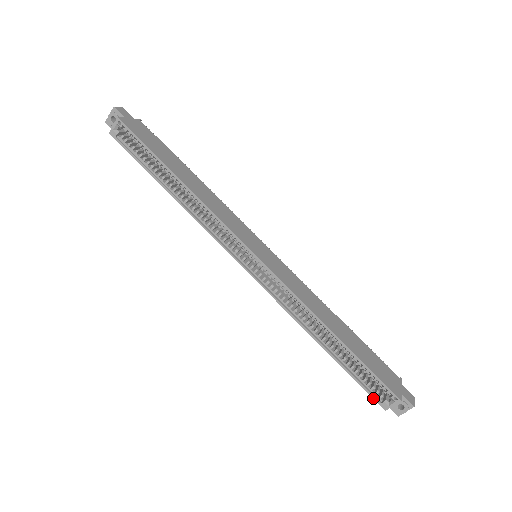
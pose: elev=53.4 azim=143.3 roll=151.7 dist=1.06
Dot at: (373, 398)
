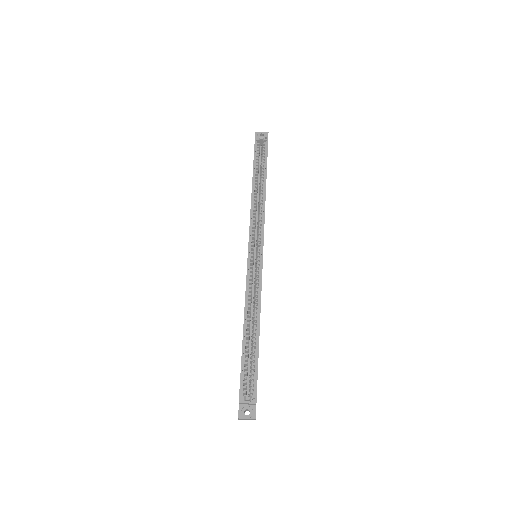
Dot at: (240, 388)
